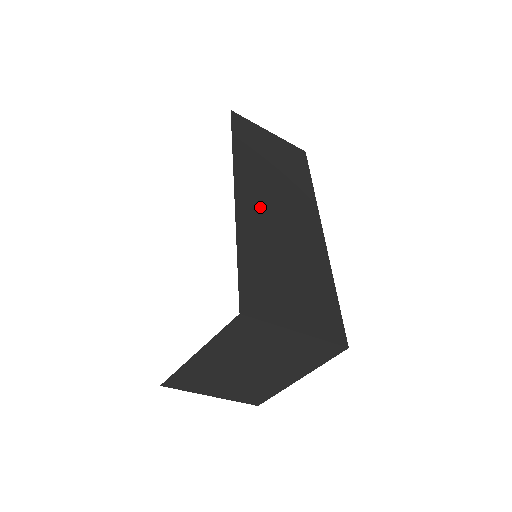
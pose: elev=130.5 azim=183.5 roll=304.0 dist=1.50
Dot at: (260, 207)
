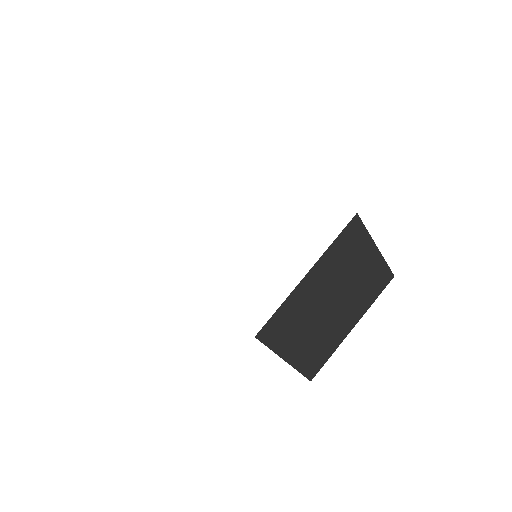
Dot at: occluded
